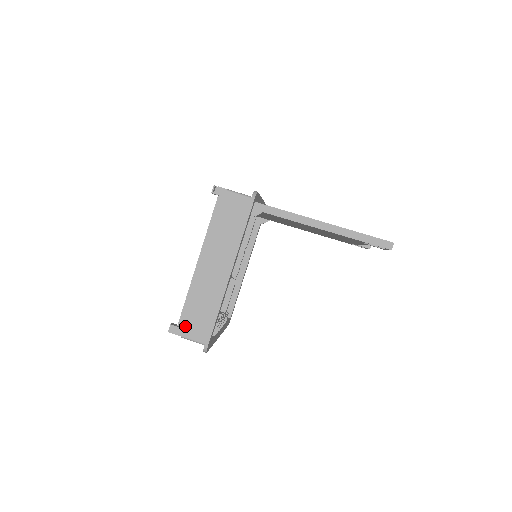
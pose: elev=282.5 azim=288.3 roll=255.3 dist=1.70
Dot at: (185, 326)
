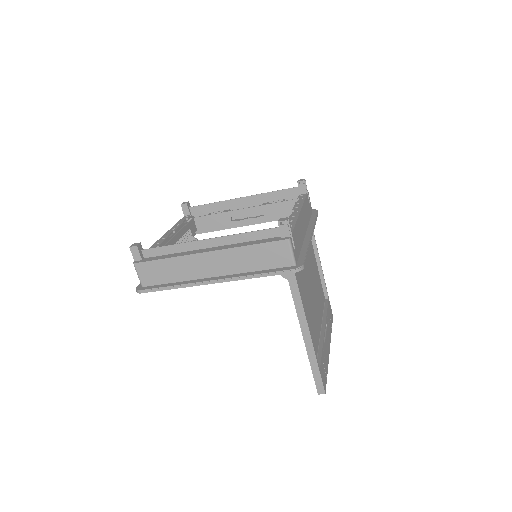
Dot at: (144, 262)
